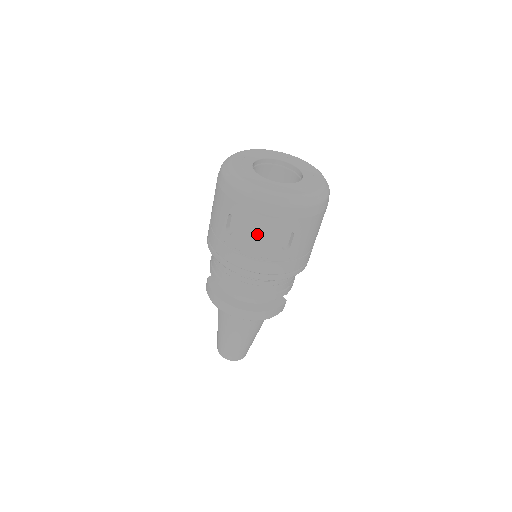
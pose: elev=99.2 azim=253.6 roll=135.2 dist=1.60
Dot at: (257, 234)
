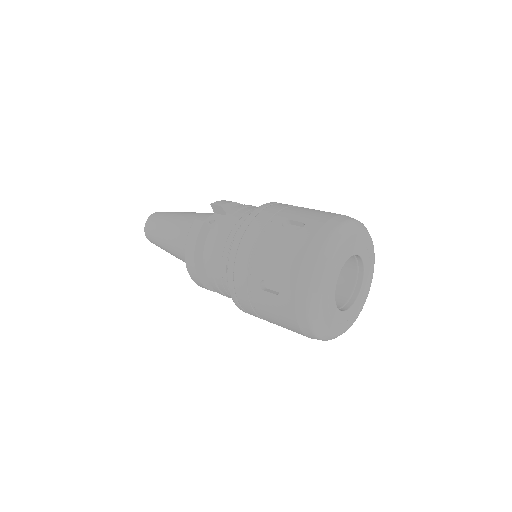
Dot at: (277, 316)
